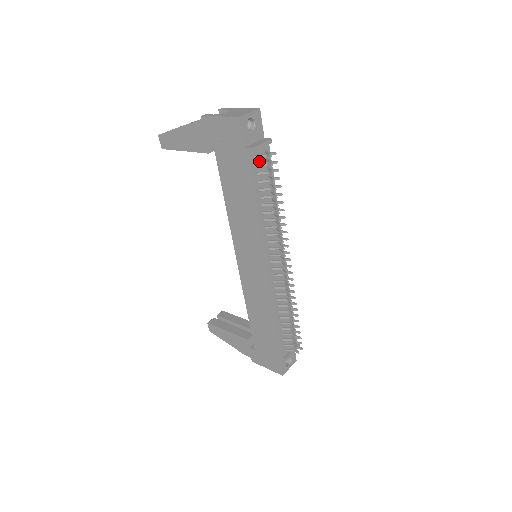
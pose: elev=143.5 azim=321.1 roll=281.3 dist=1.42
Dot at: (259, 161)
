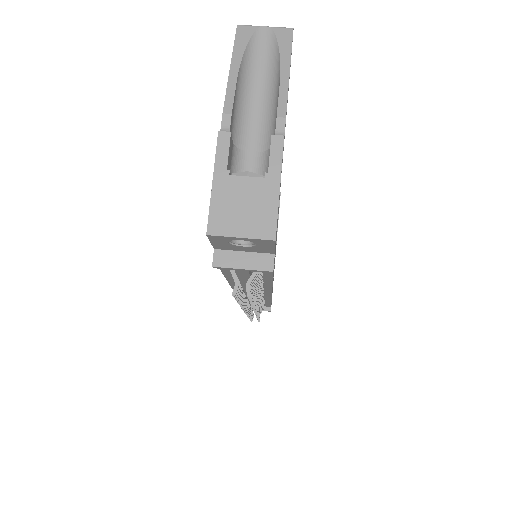
Dot at: occluded
